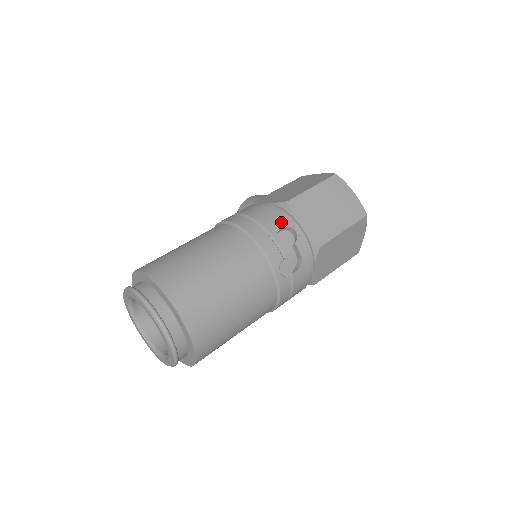
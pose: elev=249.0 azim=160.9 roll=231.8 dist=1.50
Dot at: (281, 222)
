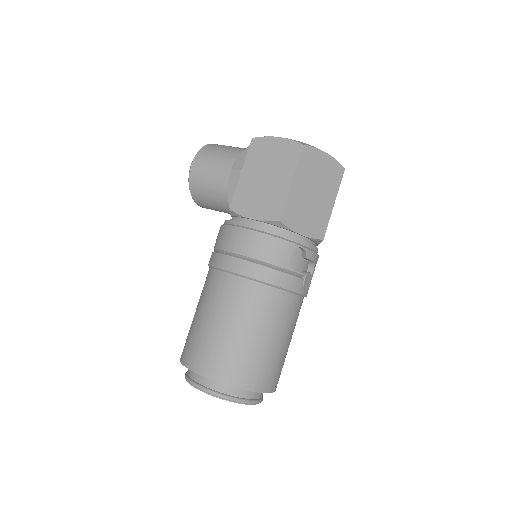
Dot at: (287, 249)
